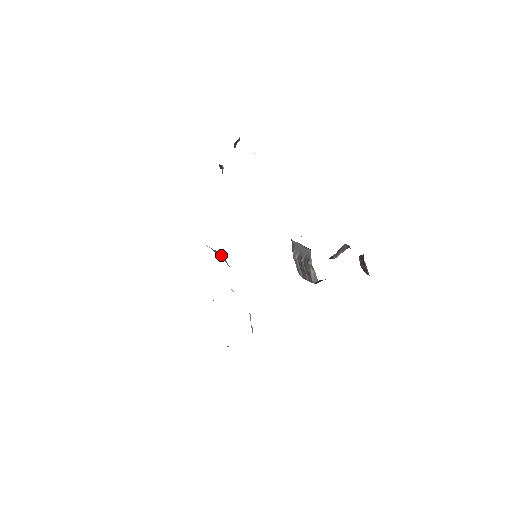
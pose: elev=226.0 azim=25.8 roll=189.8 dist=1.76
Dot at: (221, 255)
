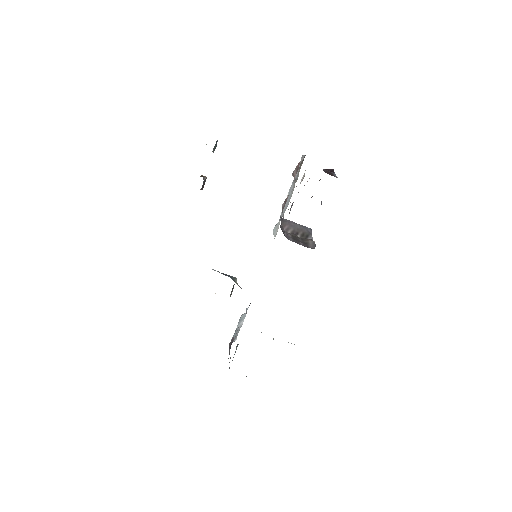
Dot at: (229, 276)
